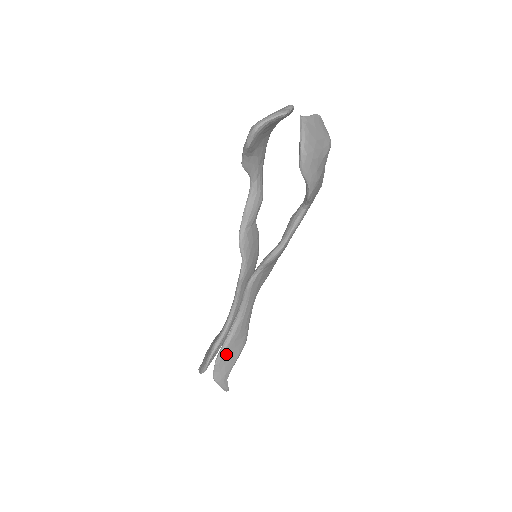
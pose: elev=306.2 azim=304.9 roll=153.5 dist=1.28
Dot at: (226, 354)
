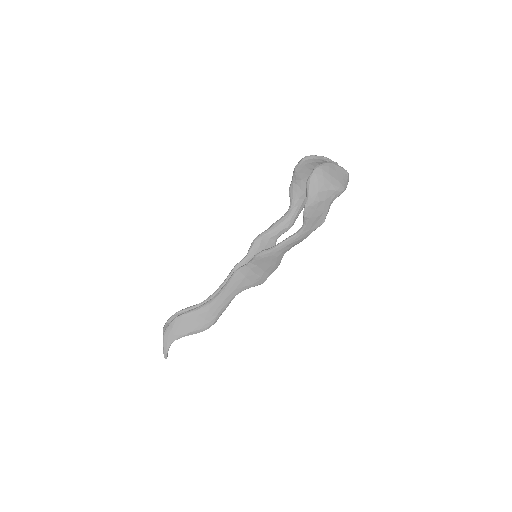
Dot at: (186, 318)
